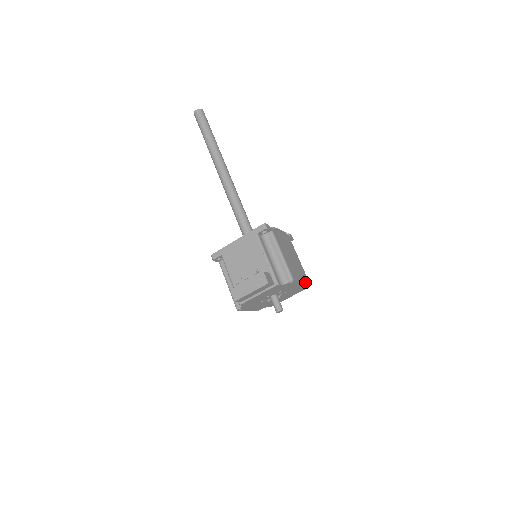
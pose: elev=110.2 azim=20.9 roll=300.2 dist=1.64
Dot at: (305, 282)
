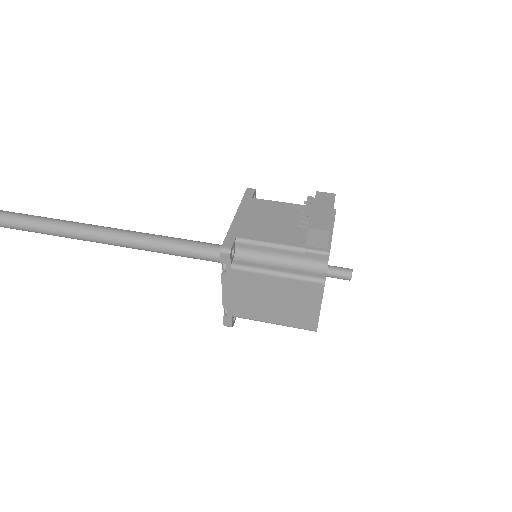
Dot at: occluded
